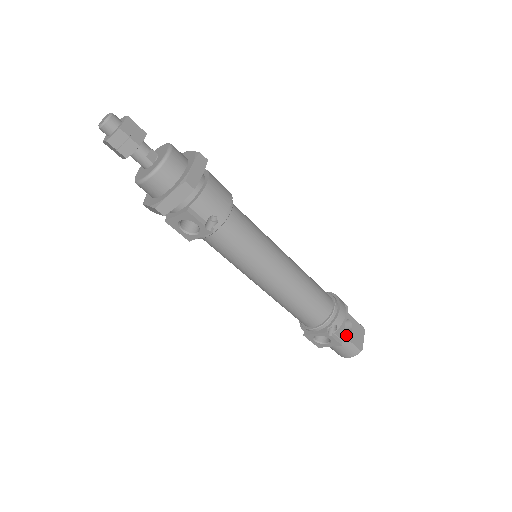
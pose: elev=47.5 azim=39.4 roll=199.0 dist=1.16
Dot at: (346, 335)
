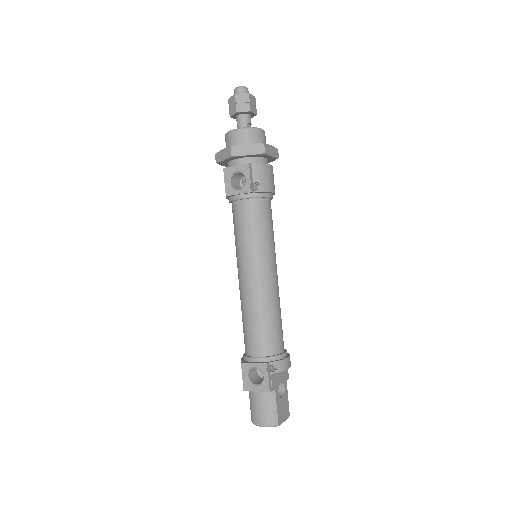
Dot at: (277, 392)
